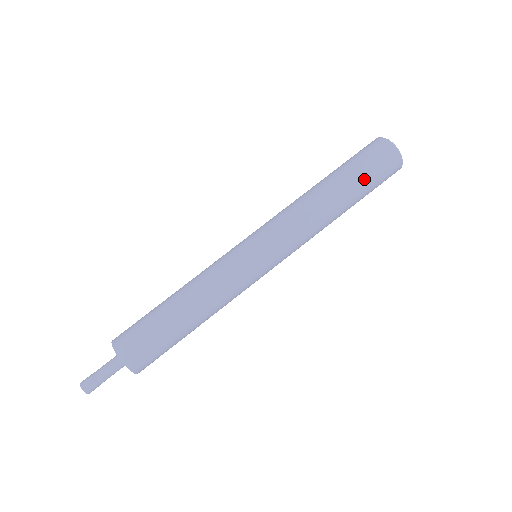
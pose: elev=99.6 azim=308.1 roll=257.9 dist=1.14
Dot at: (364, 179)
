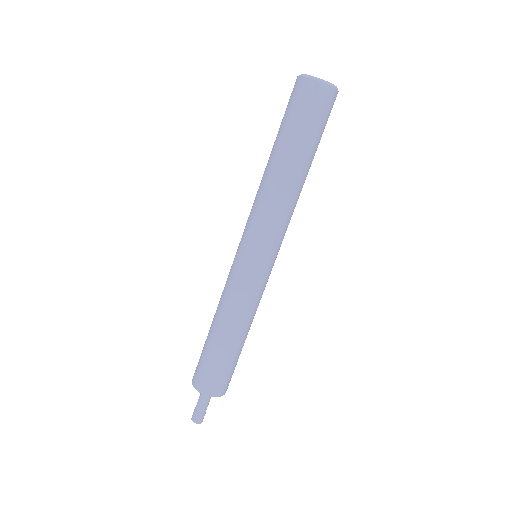
Dot at: (293, 129)
